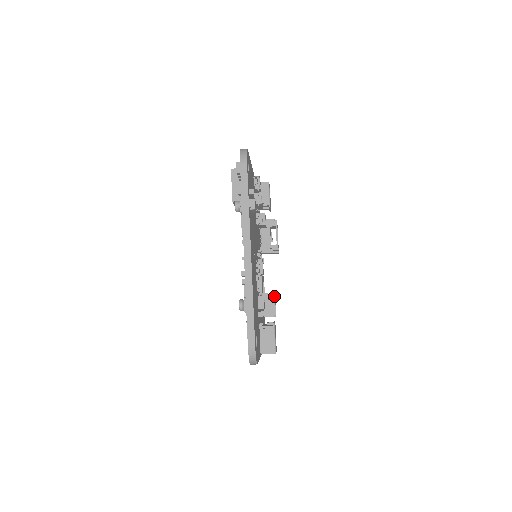
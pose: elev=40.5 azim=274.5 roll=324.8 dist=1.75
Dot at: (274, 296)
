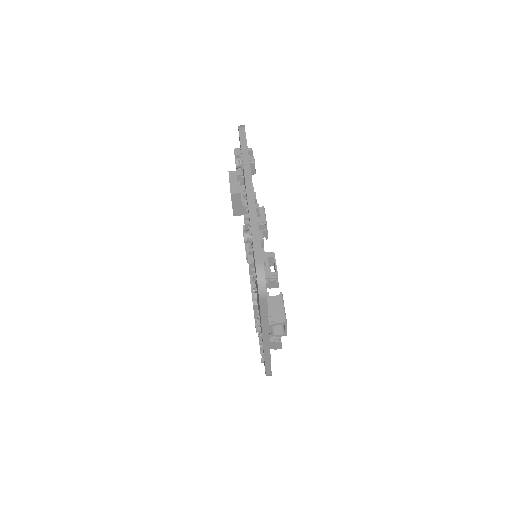
Dot at: occluded
